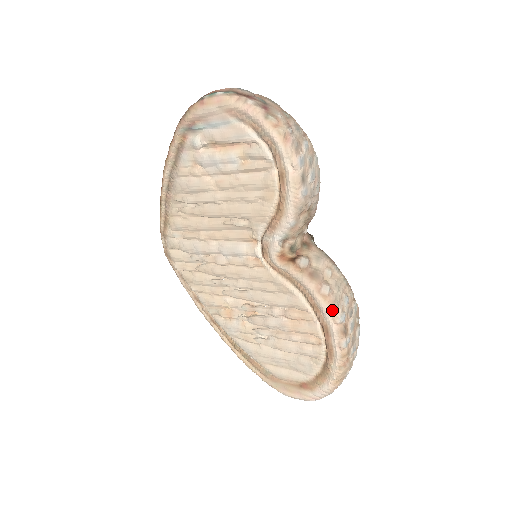
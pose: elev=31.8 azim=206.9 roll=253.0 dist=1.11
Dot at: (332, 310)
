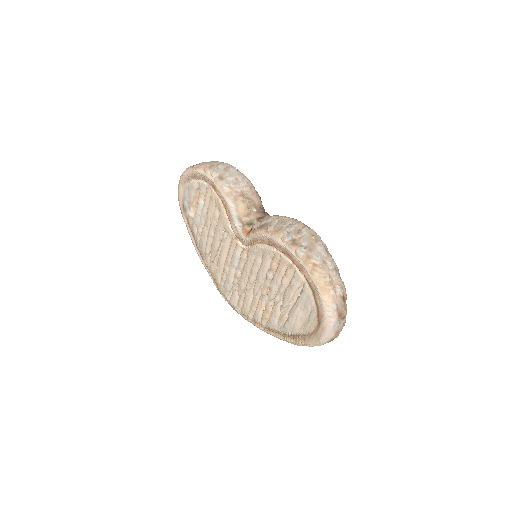
Dot at: (278, 236)
